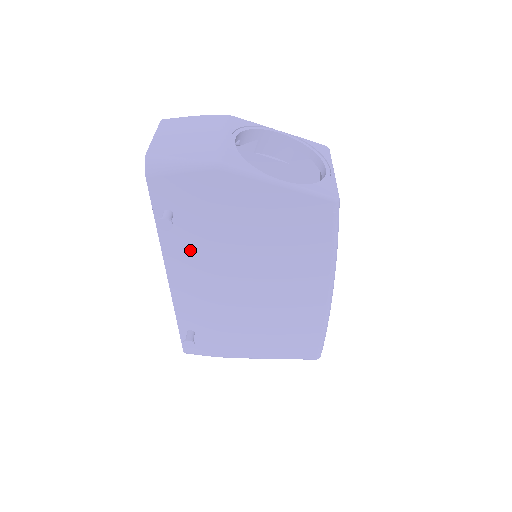
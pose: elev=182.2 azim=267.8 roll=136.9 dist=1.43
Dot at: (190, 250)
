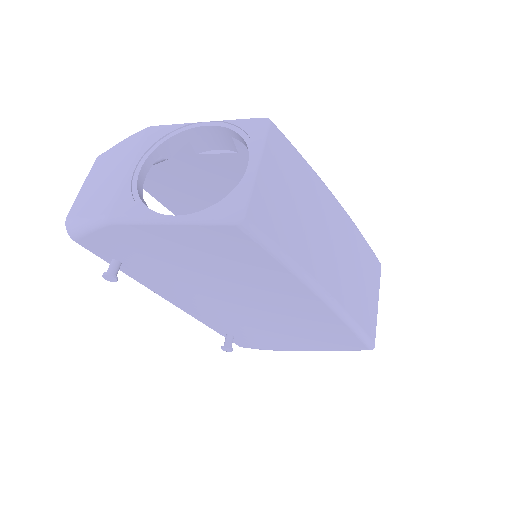
Dot at: (161, 283)
